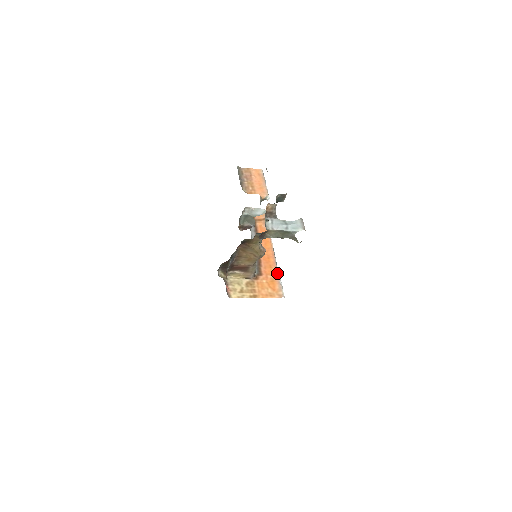
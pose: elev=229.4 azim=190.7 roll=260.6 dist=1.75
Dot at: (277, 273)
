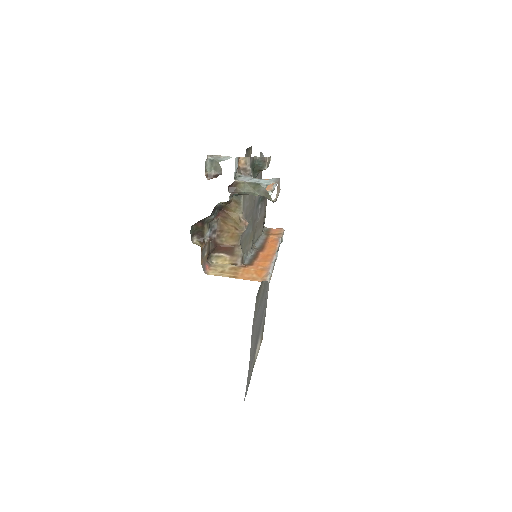
Dot at: (270, 265)
